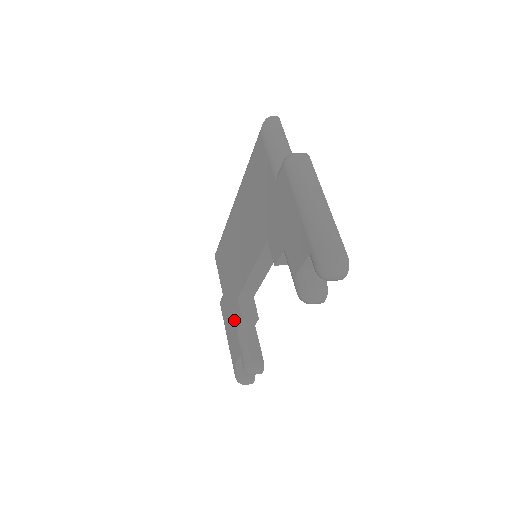
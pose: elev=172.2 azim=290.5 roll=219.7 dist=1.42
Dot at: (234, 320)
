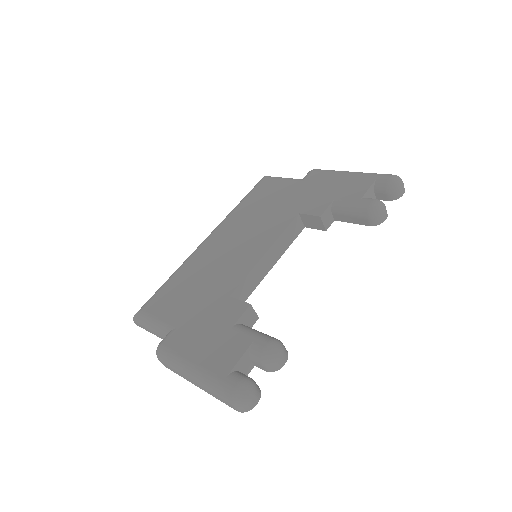
Dot at: (222, 322)
